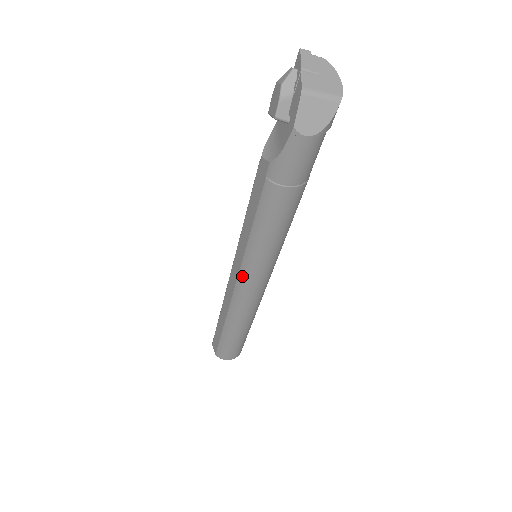
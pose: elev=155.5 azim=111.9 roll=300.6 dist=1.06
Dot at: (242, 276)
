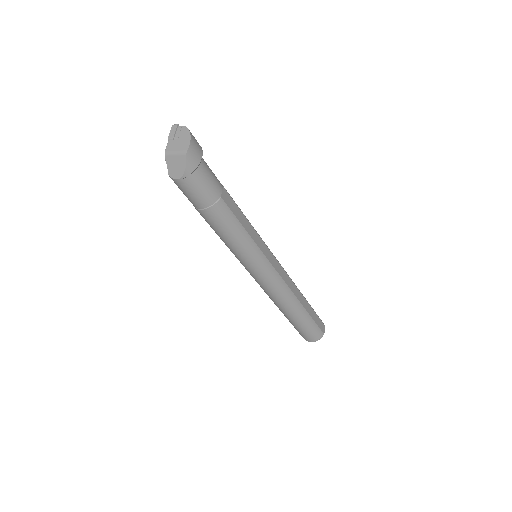
Dot at: occluded
